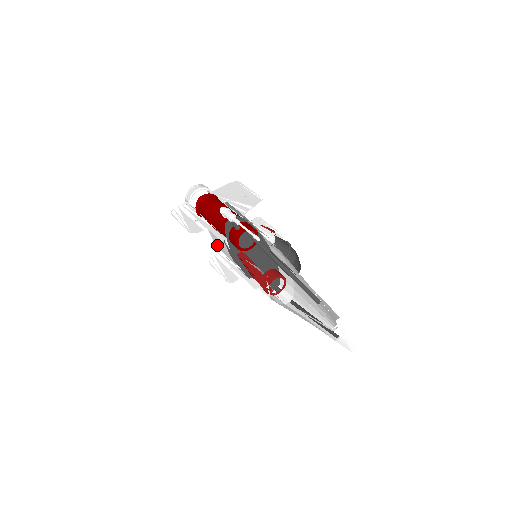
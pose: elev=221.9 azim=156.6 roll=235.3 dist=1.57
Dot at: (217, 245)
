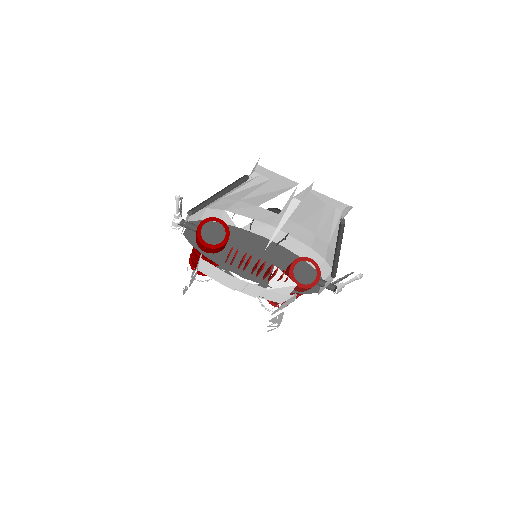
Dot at: (228, 286)
